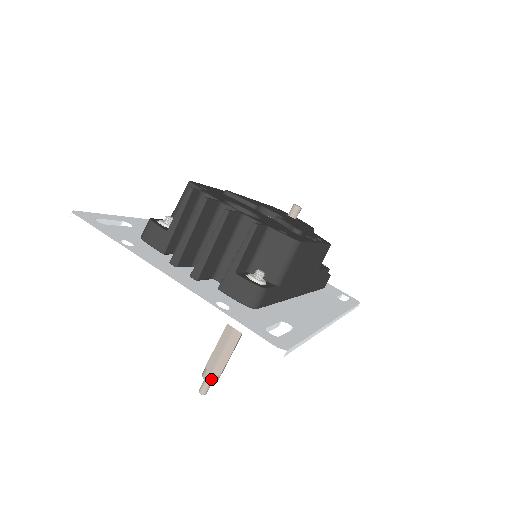
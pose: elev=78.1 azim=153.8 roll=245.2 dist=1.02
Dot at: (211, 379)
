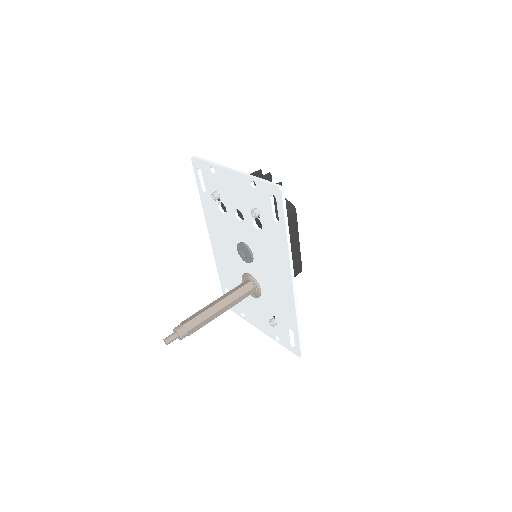
Dot at: (180, 330)
